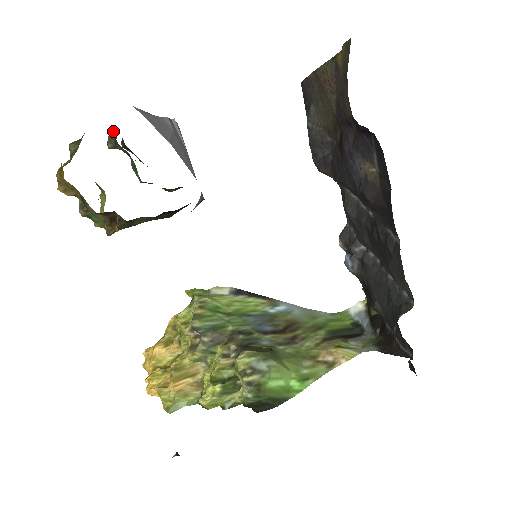
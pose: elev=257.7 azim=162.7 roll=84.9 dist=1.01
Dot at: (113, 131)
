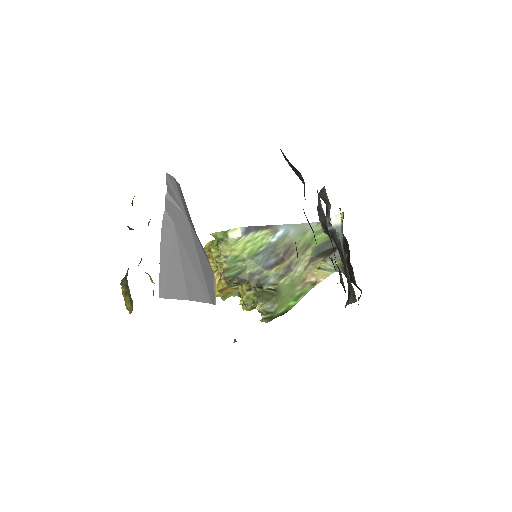
Dot at: occluded
